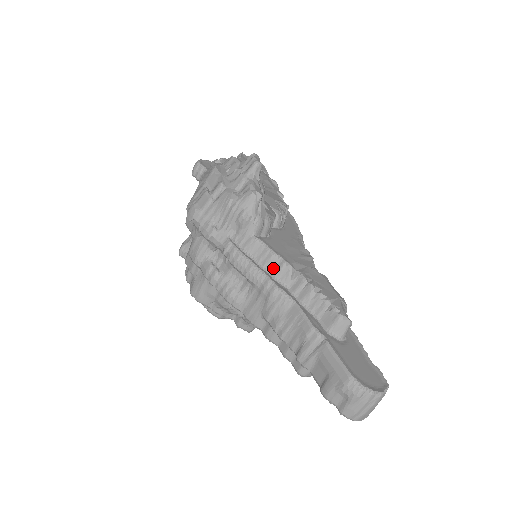
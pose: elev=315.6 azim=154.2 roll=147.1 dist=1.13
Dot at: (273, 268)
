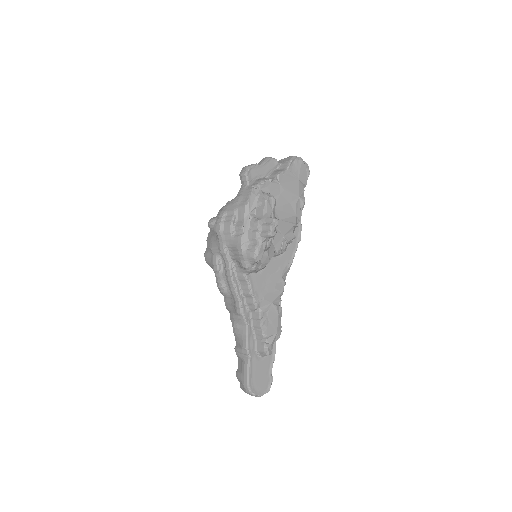
Dot at: (248, 298)
